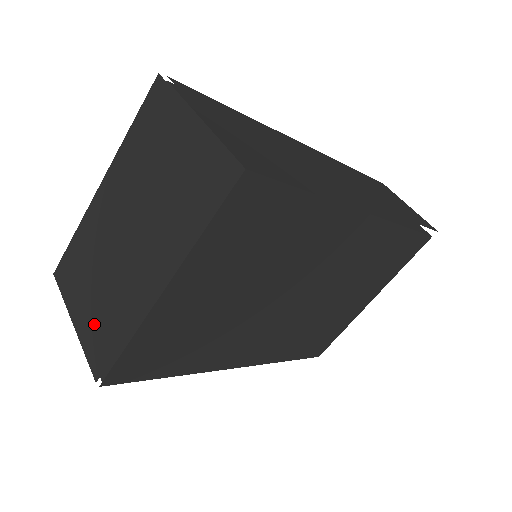
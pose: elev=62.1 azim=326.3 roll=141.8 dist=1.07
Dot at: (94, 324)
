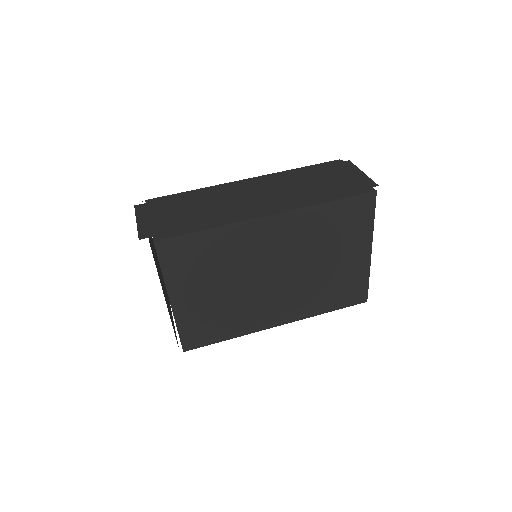
Dot at: occluded
